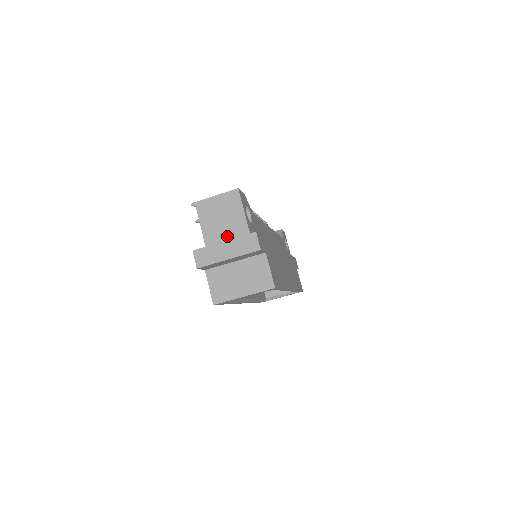
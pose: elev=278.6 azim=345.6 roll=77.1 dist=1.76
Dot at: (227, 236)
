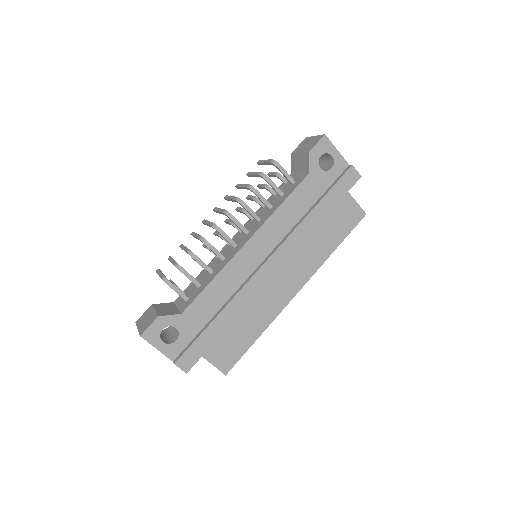
Dot at: occluded
